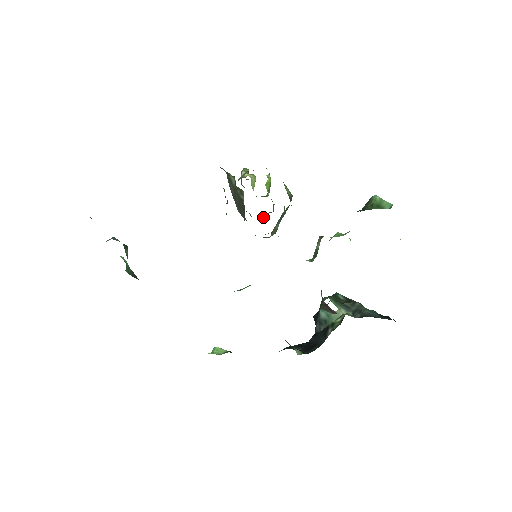
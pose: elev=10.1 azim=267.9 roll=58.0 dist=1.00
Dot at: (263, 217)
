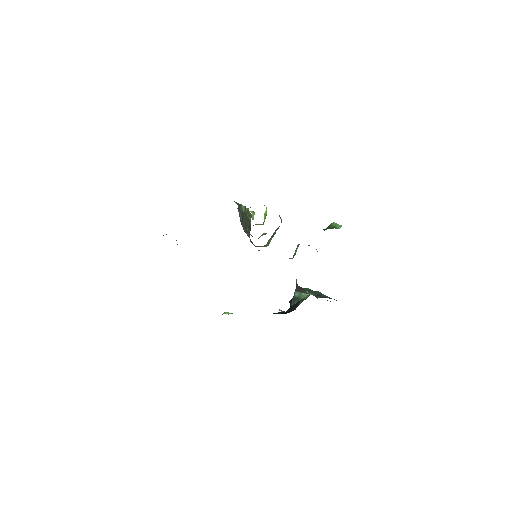
Dot at: occluded
